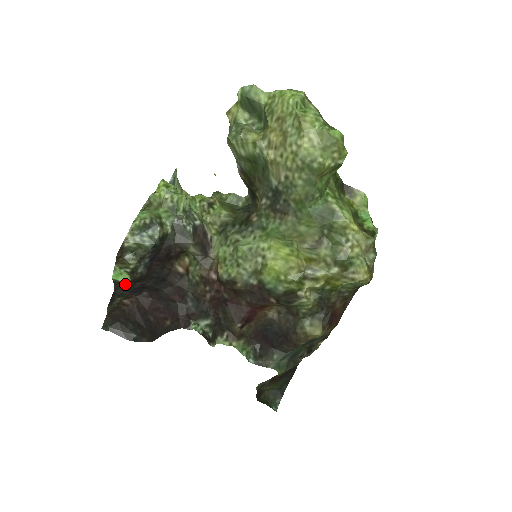
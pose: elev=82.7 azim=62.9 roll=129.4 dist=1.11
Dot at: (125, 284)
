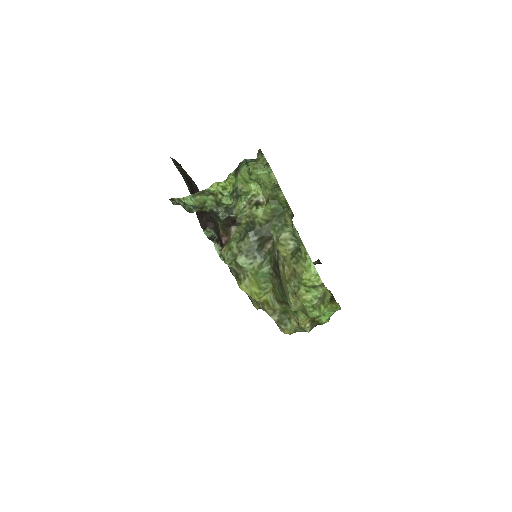
Dot at: occluded
